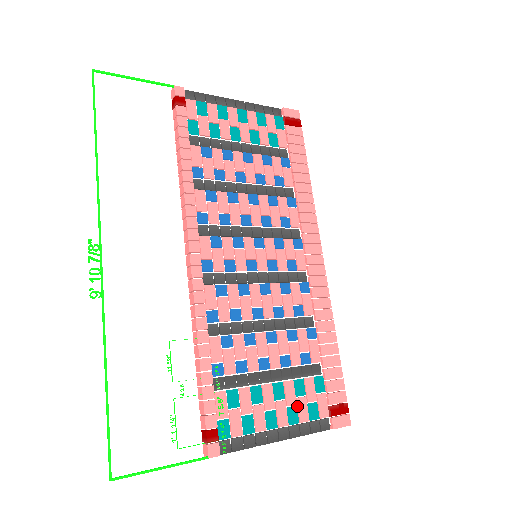
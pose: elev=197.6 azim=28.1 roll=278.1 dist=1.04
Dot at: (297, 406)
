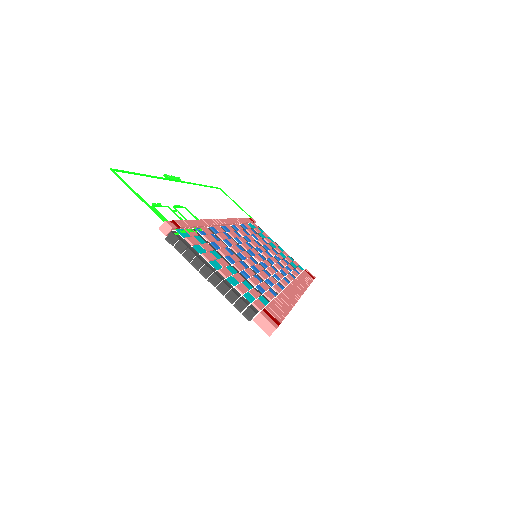
Dot at: (239, 284)
